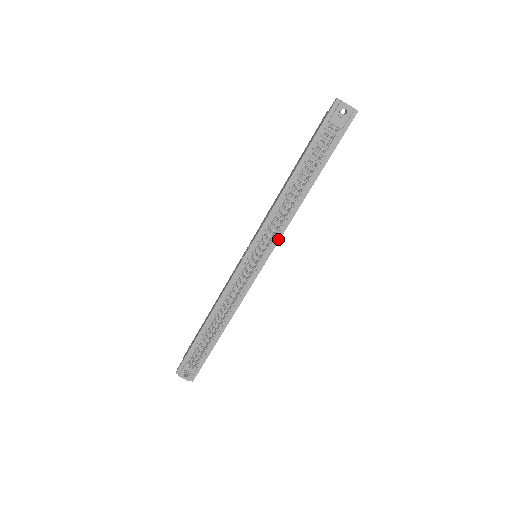
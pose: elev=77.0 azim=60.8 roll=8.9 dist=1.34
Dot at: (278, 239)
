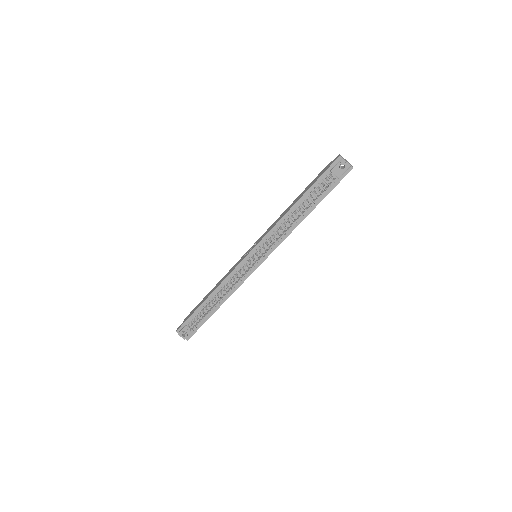
Dot at: (275, 247)
